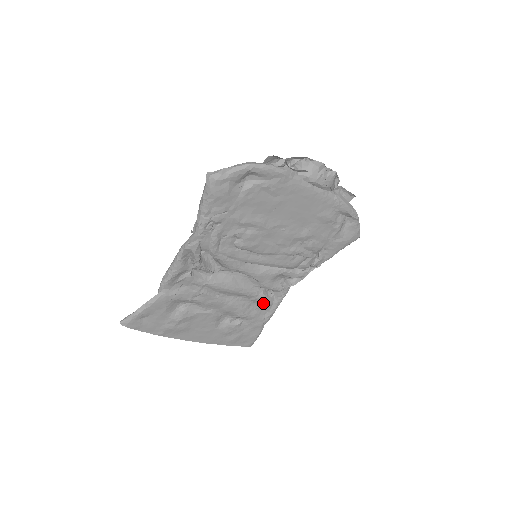
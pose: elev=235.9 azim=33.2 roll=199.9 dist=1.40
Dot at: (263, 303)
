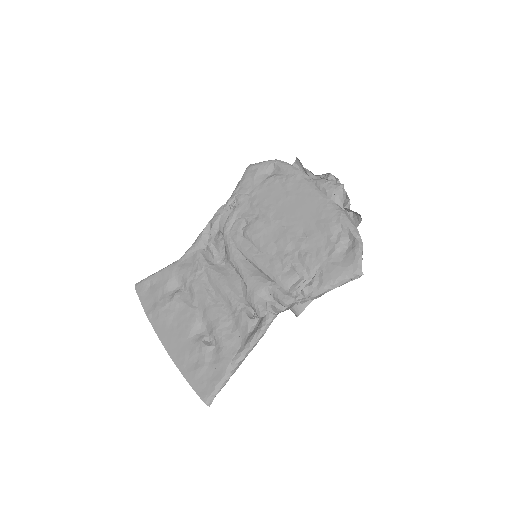
Dot at: (241, 325)
